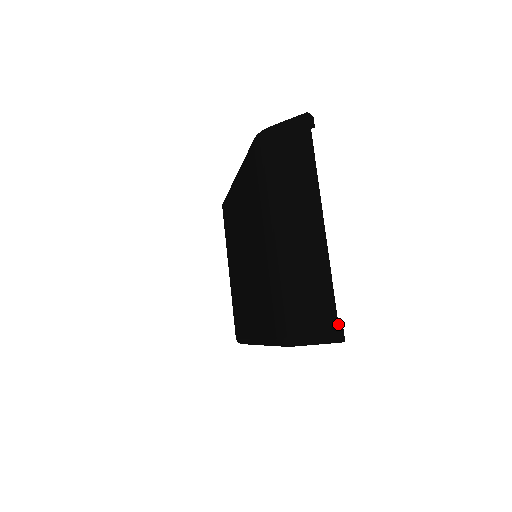
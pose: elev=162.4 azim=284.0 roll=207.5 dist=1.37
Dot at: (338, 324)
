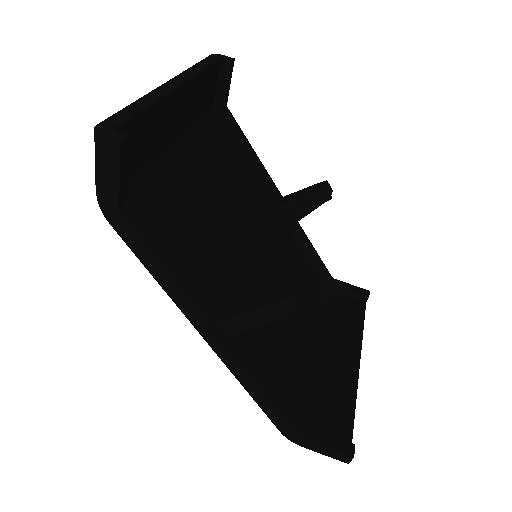
Dot at: (118, 127)
